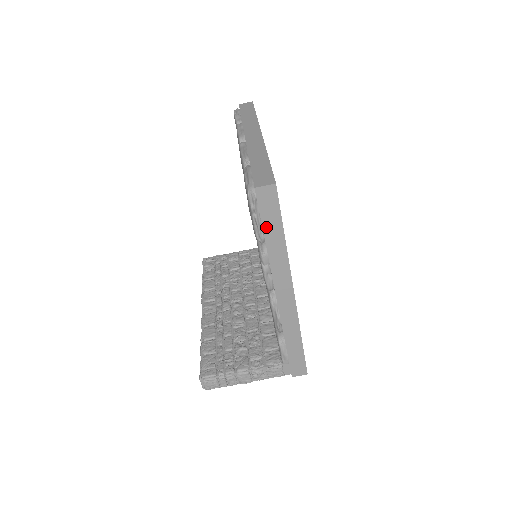
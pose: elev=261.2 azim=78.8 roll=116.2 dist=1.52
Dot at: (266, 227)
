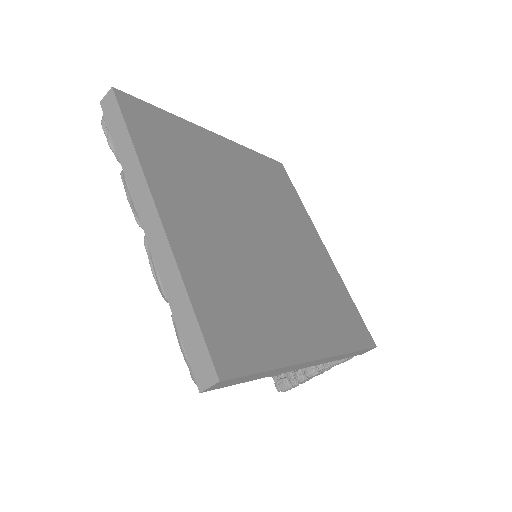
Dot at: (244, 381)
